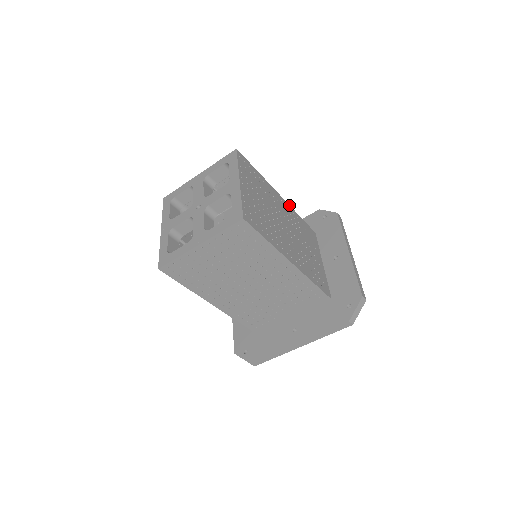
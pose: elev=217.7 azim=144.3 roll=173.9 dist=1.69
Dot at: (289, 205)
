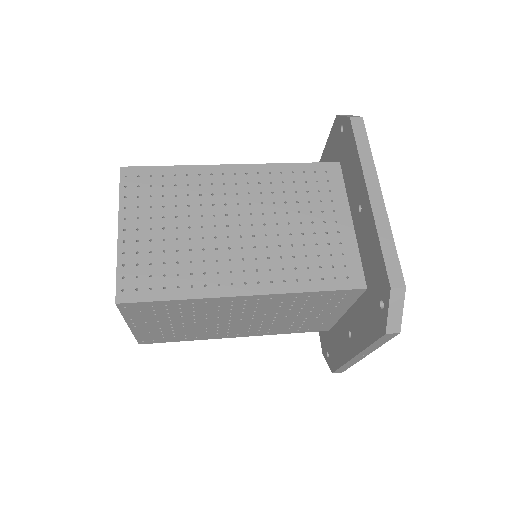
Dot at: (275, 294)
